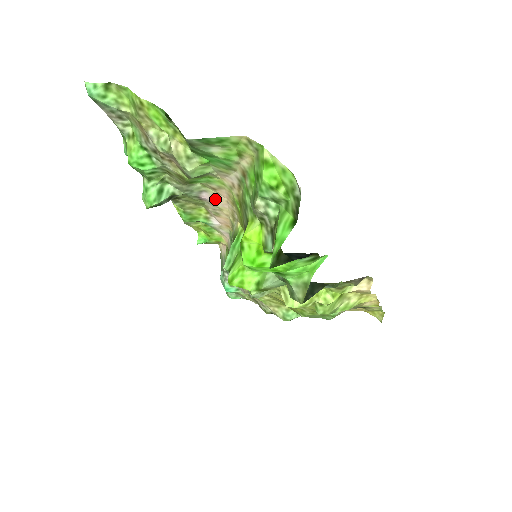
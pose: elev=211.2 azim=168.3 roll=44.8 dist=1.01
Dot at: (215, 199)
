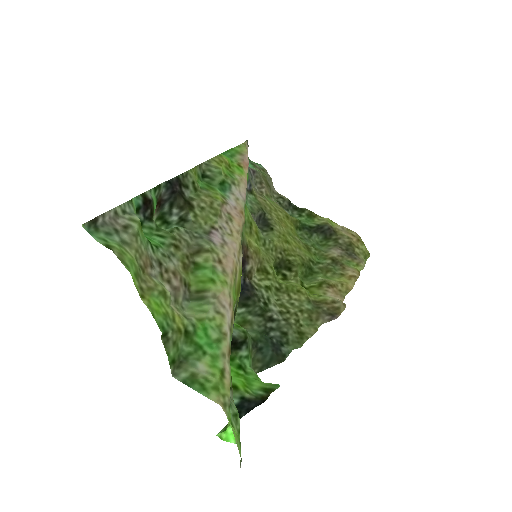
Dot at: (224, 244)
